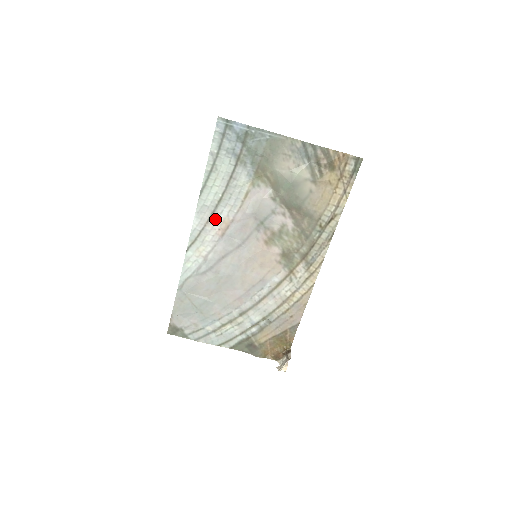
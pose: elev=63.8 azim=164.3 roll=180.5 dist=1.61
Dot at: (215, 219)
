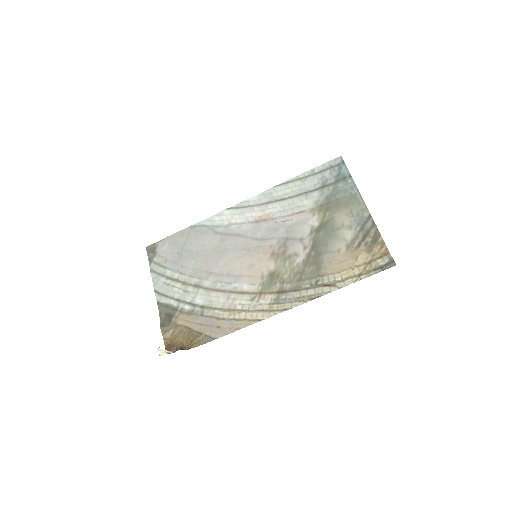
Dot at: (266, 208)
